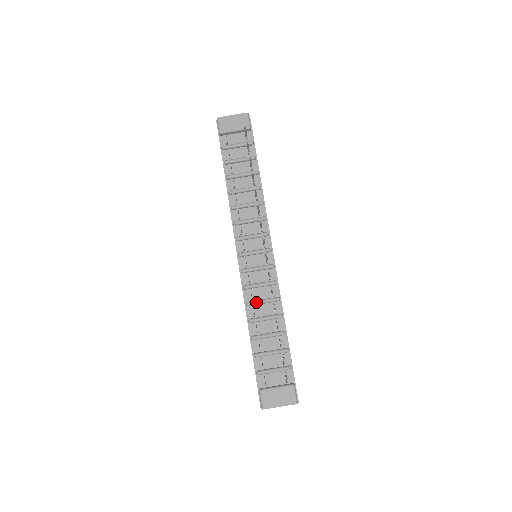
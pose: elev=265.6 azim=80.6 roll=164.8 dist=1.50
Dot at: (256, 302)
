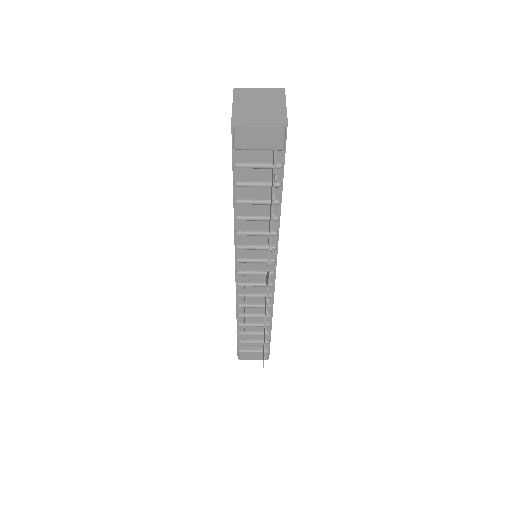
Dot at: (248, 307)
